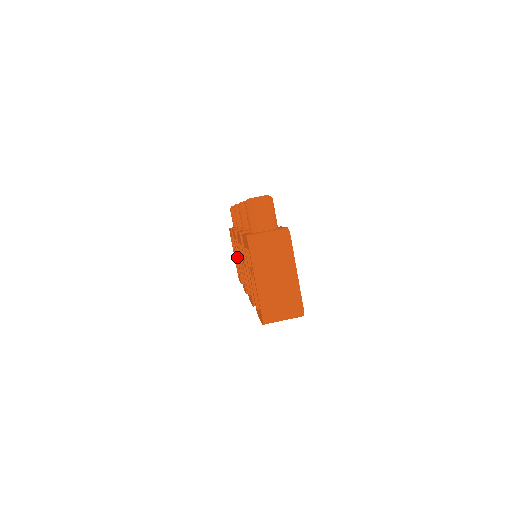
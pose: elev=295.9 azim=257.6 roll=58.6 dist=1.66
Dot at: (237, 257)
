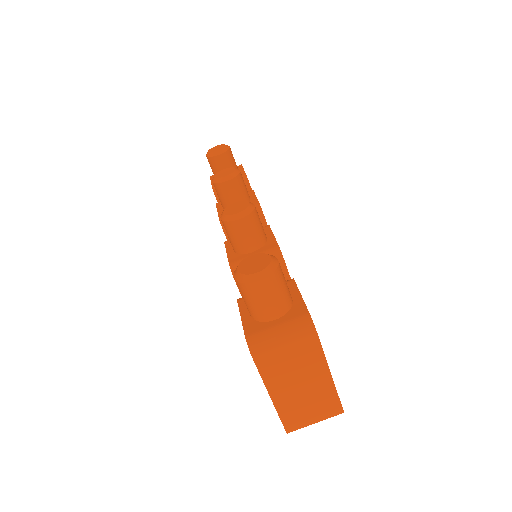
Dot at: occluded
